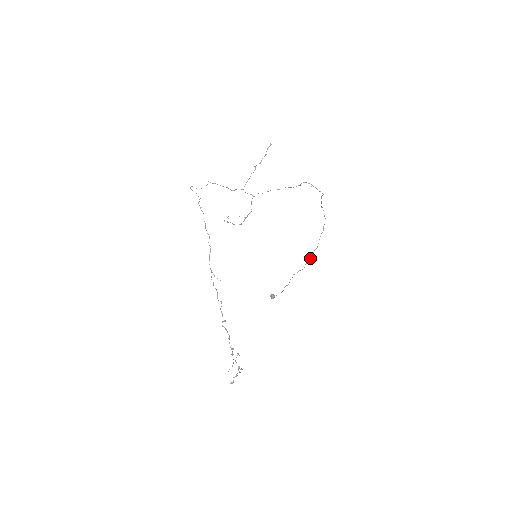
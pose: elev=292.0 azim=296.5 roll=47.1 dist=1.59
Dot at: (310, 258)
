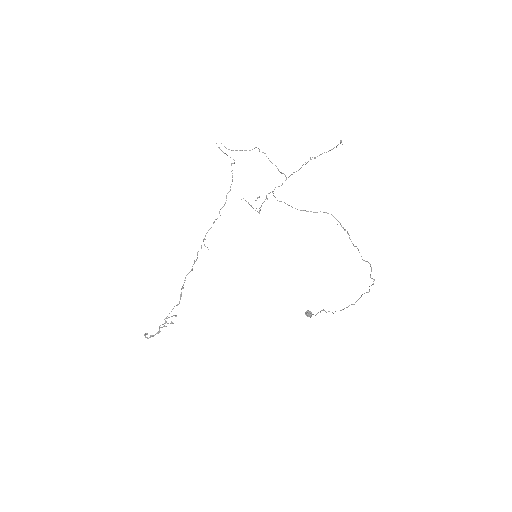
Dot at: (344, 308)
